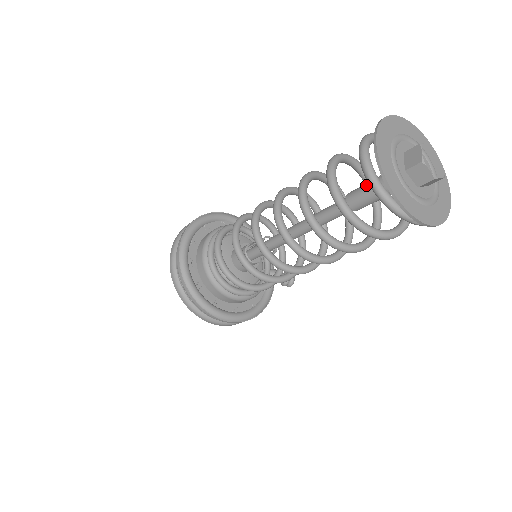
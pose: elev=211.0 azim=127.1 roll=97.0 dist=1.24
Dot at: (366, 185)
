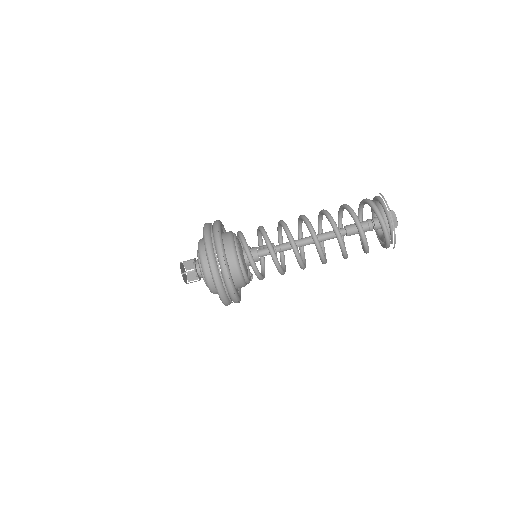
Dot at: occluded
